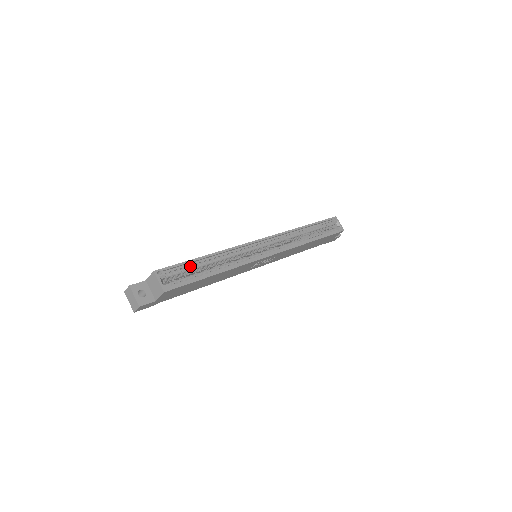
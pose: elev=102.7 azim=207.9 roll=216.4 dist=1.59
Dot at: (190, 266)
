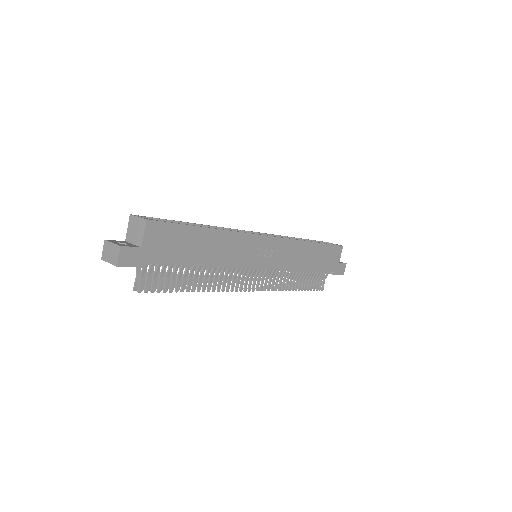
Dot at: occluded
